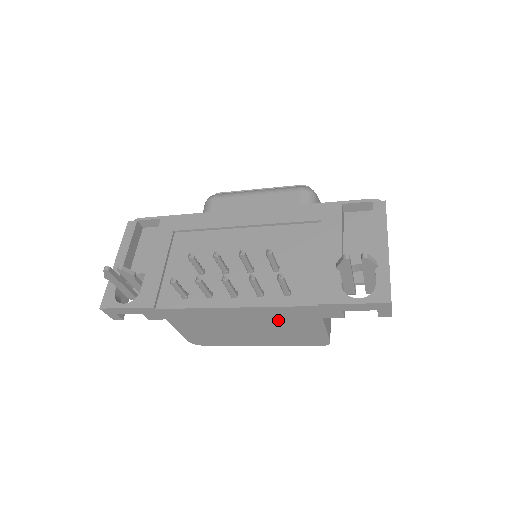
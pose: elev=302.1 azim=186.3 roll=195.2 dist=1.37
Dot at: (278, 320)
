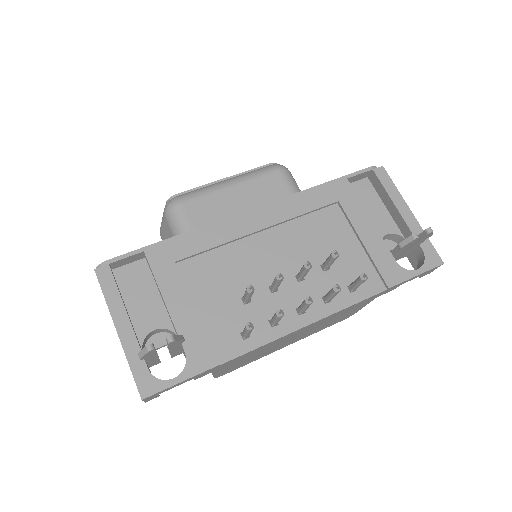
Dot at: (335, 316)
